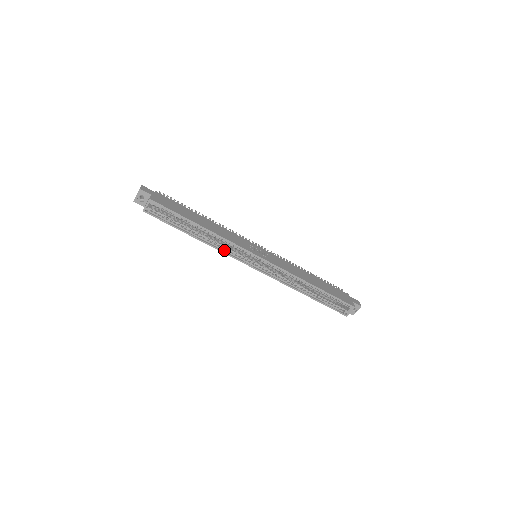
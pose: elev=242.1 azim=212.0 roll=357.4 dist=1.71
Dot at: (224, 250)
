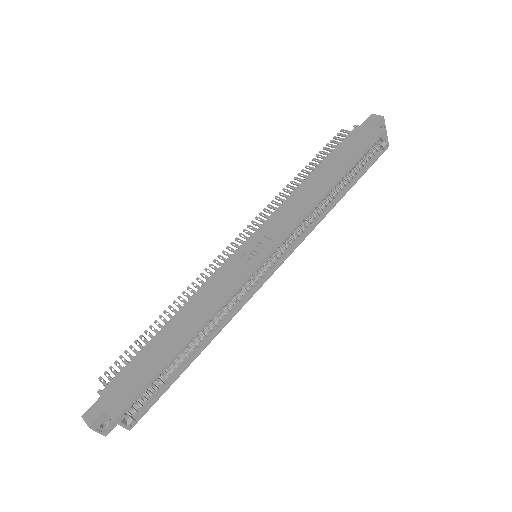
Dot at: (233, 310)
